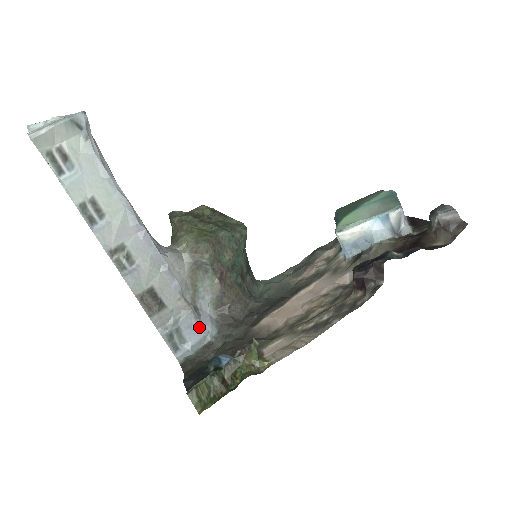
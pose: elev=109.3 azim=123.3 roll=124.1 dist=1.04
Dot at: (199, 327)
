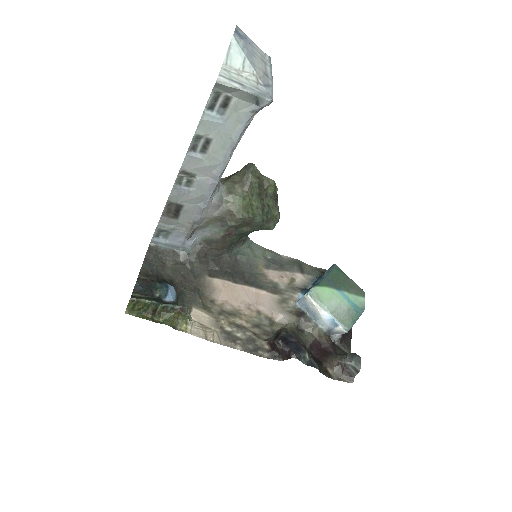
Dot at: (182, 241)
